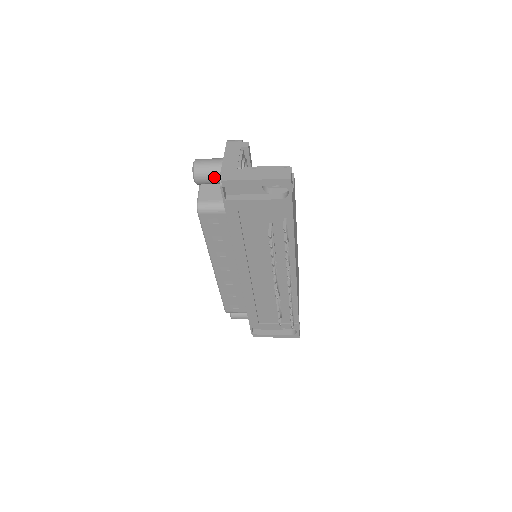
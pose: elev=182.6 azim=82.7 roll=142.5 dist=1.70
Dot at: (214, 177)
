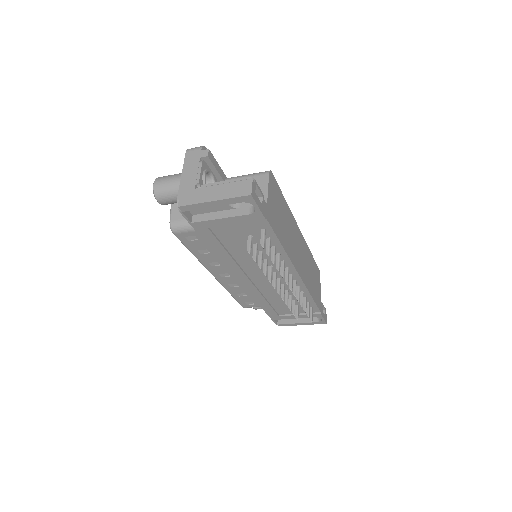
Dot at: occluded
